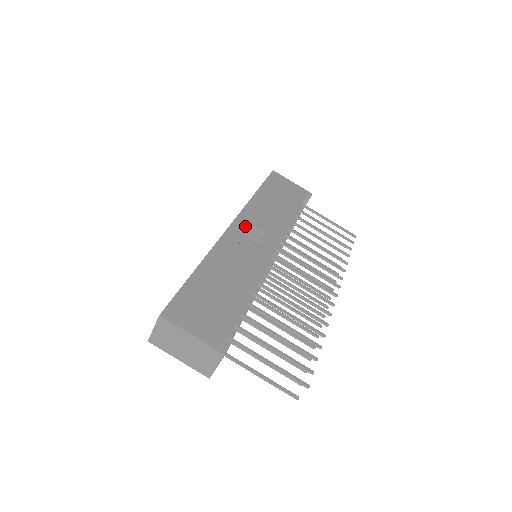
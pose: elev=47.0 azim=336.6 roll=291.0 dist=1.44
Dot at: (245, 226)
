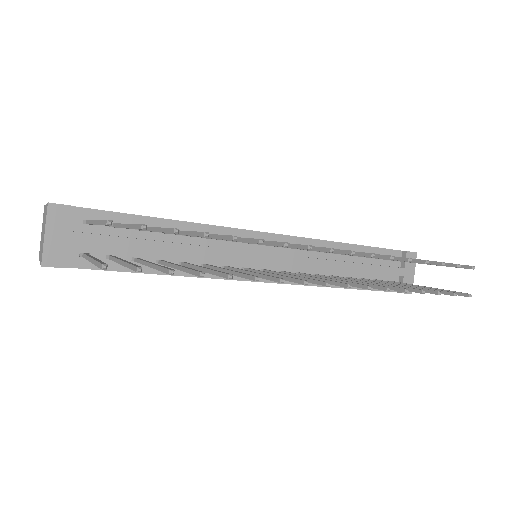
Dot at: occluded
